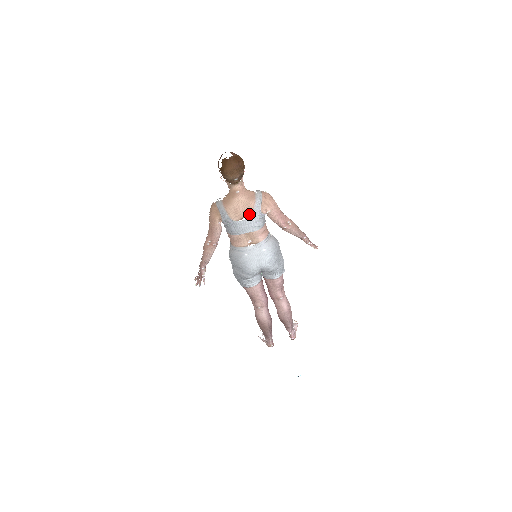
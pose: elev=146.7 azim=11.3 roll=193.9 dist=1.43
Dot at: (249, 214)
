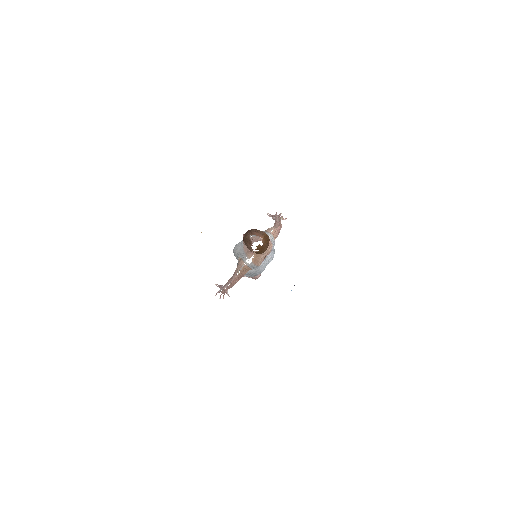
Dot at: (268, 254)
